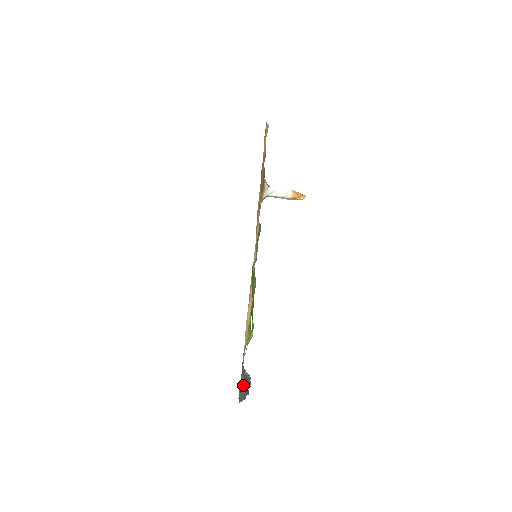
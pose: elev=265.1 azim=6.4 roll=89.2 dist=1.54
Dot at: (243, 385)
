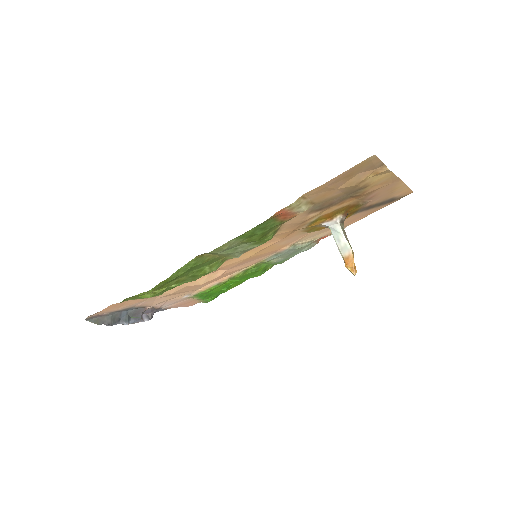
Dot at: (119, 316)
